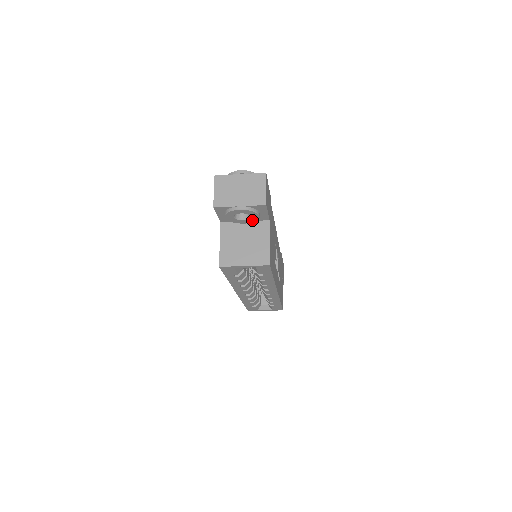
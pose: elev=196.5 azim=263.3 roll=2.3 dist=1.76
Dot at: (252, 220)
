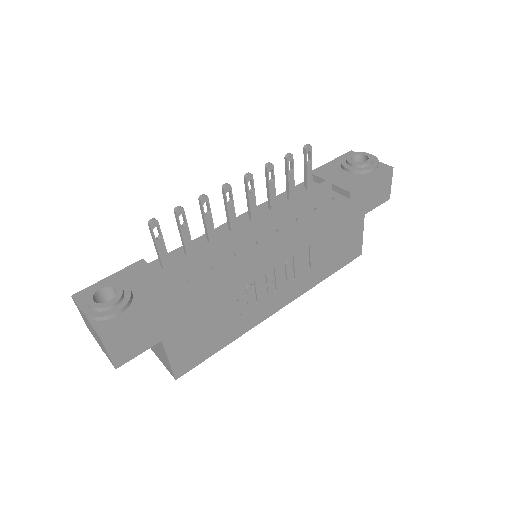
Dot at: occluded
